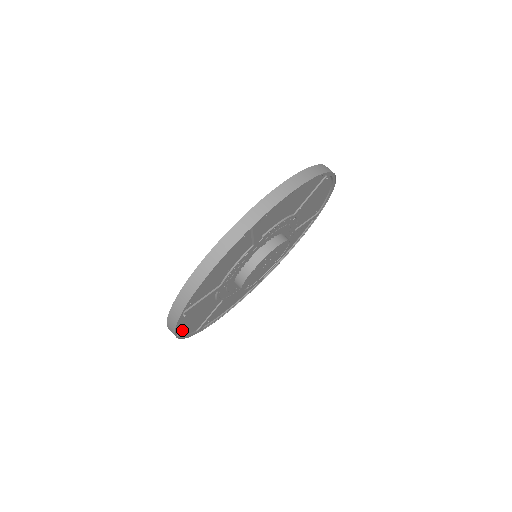
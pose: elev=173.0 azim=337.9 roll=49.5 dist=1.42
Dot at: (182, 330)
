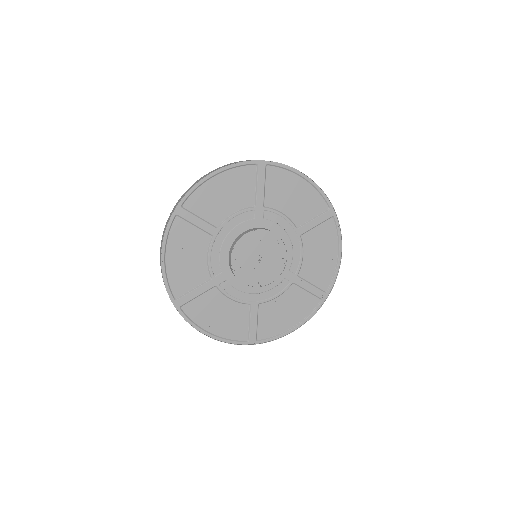
Dot at: (209, 329)
